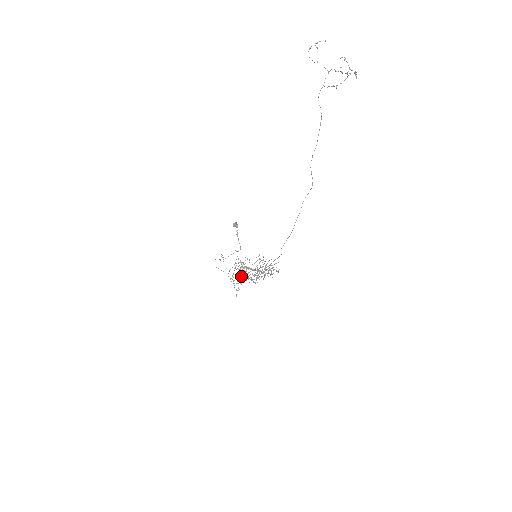
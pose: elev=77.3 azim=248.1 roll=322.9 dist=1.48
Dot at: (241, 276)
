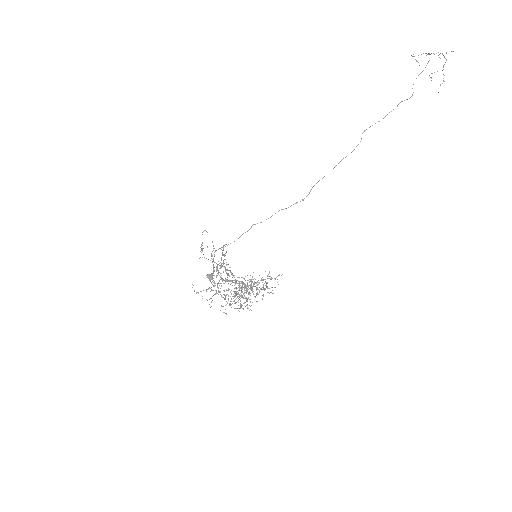
Dot at: (206, 299)
